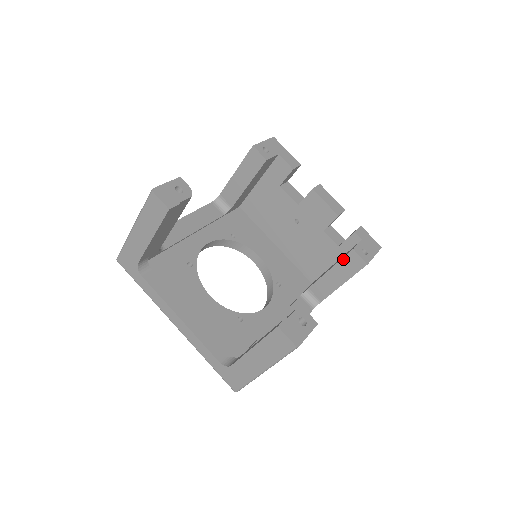
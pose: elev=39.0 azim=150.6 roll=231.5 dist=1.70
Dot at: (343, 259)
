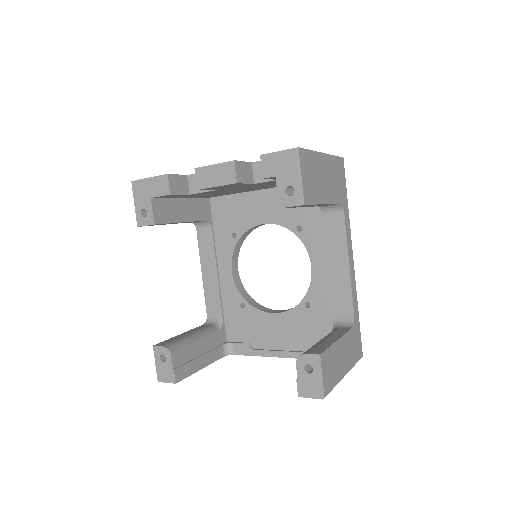
Dot at: occluded
